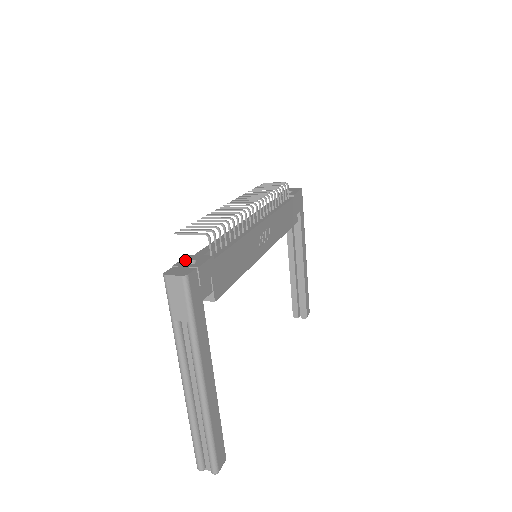
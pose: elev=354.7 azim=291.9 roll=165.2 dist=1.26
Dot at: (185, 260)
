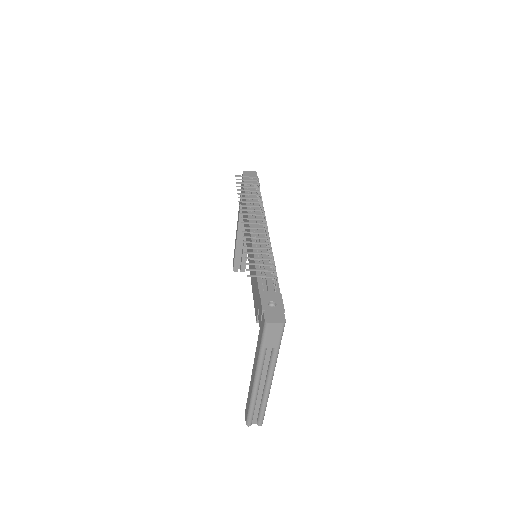
Dot at: (265, 301)
